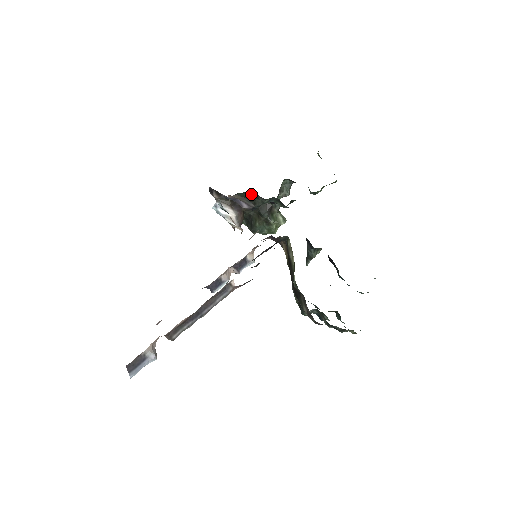
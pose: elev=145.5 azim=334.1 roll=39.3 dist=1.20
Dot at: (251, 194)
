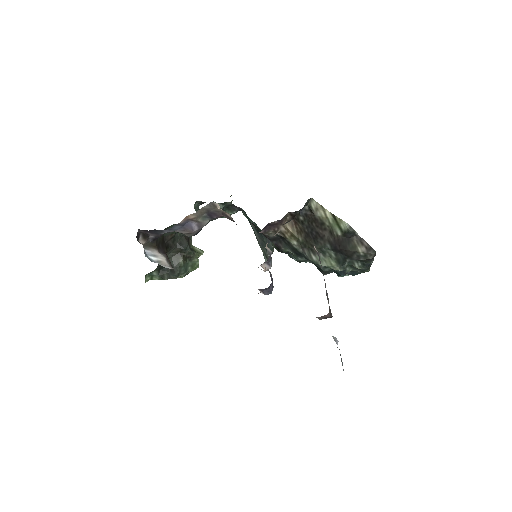
Dot at: occluded
